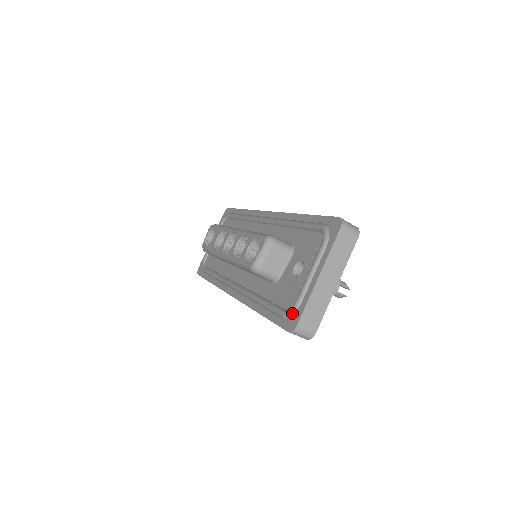
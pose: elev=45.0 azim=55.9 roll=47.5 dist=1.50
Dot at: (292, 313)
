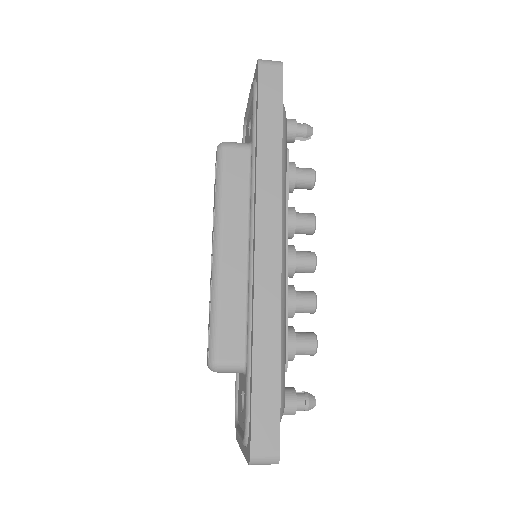
Dot at: occluded
